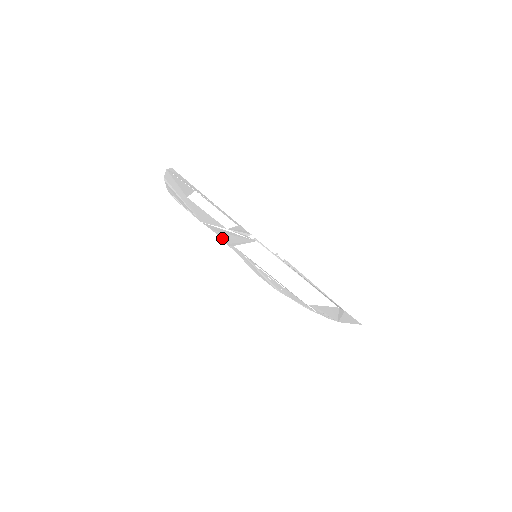
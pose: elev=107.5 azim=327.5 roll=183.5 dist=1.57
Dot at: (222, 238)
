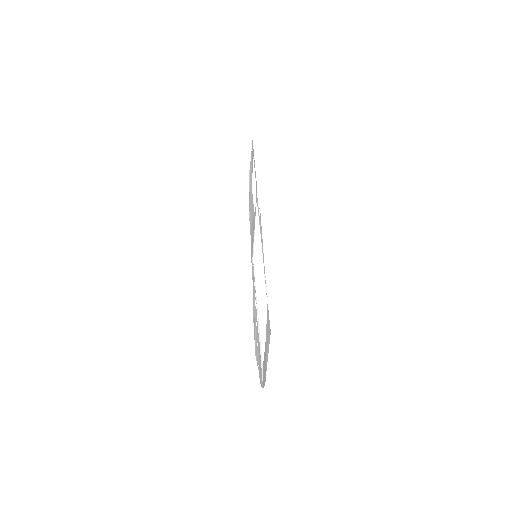
Dot at: occluded
